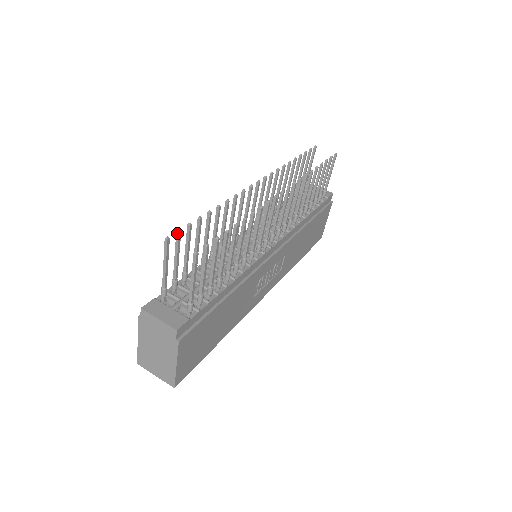
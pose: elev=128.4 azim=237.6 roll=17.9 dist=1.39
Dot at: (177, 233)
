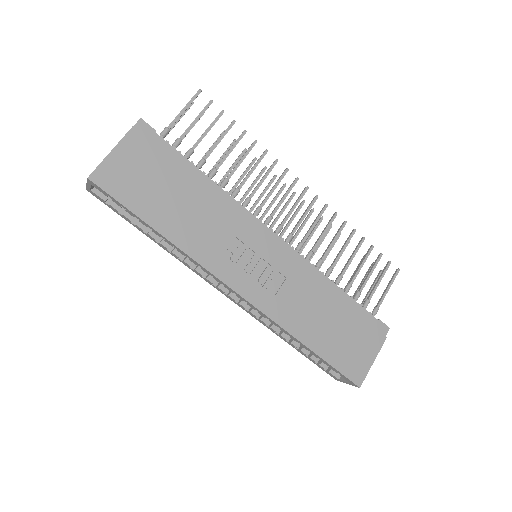
Dot at: occluded
